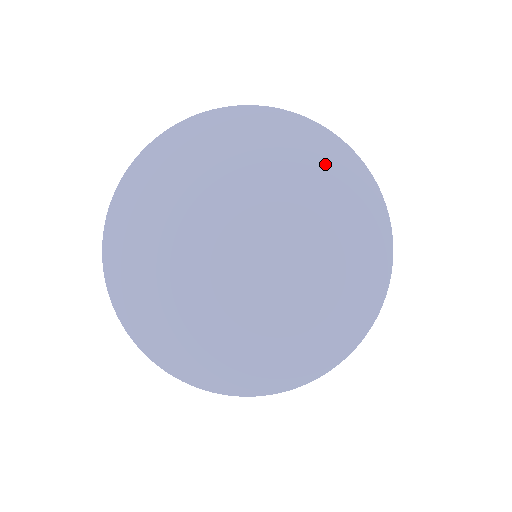
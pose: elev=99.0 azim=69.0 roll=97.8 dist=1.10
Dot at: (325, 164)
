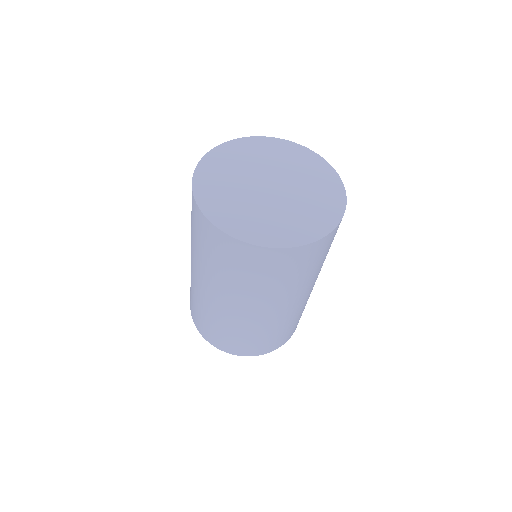
Dot at: (276, 147)
